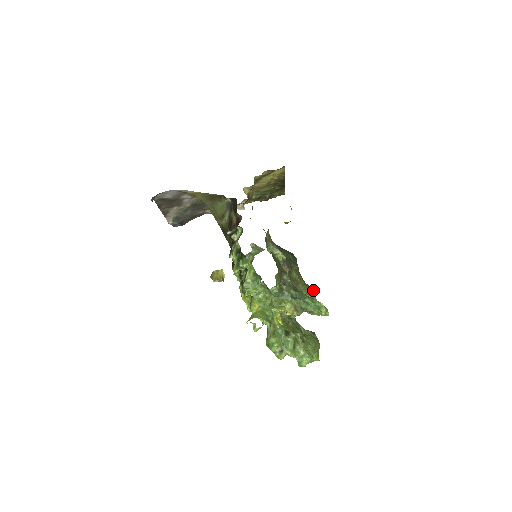
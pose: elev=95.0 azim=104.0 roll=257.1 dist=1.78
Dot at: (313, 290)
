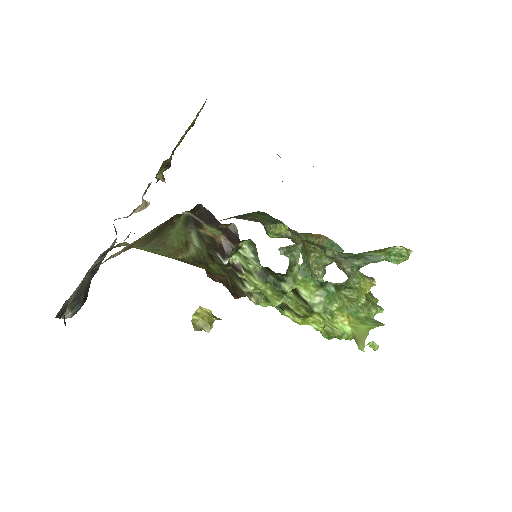
Dot at: (321, 235)
